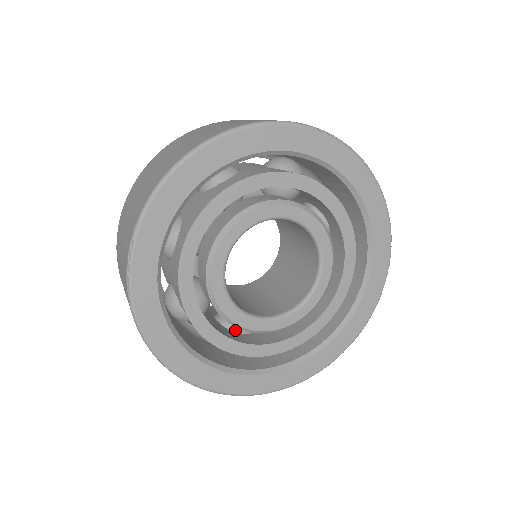
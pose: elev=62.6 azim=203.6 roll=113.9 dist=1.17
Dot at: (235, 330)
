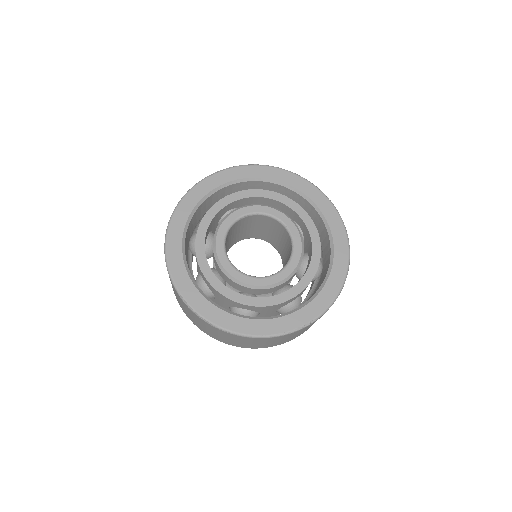
Dot at: occluded
